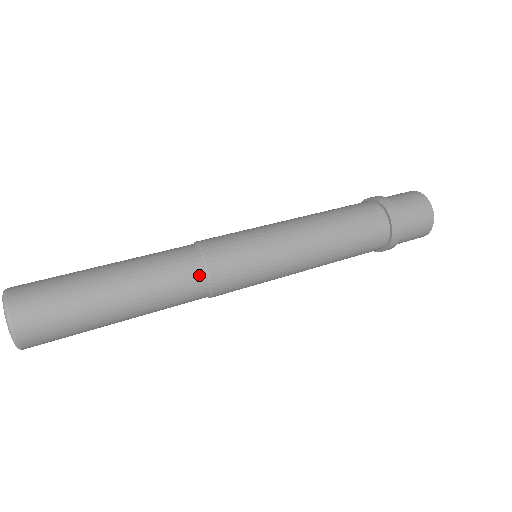
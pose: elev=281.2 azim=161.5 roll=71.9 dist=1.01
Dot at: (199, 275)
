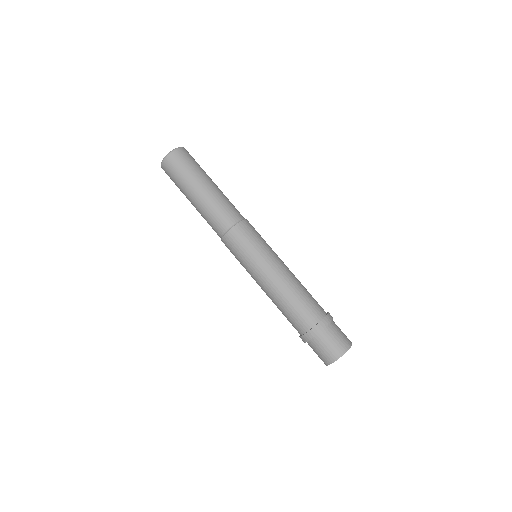
Dot at: (234, 219)
